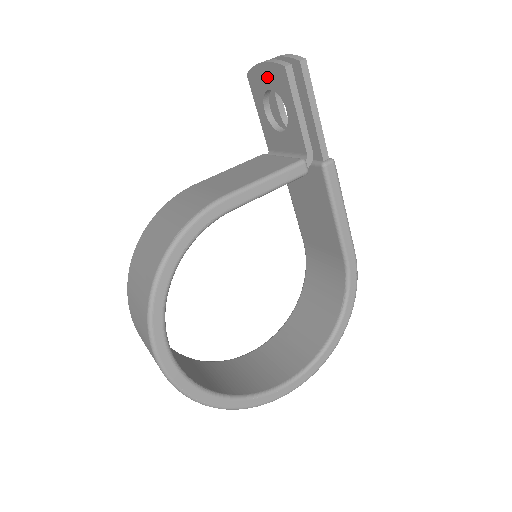
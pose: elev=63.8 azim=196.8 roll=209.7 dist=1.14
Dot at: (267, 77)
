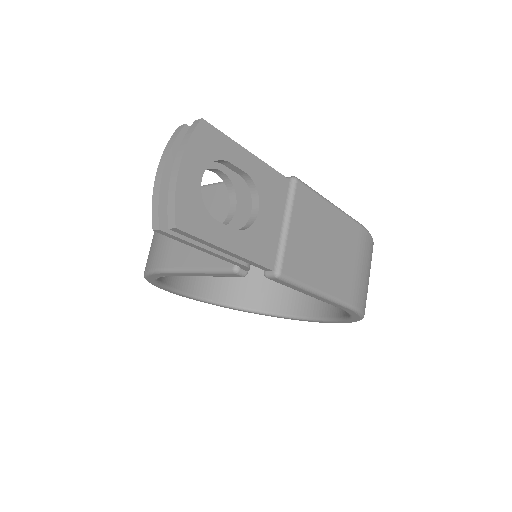
Dot at: occluded
